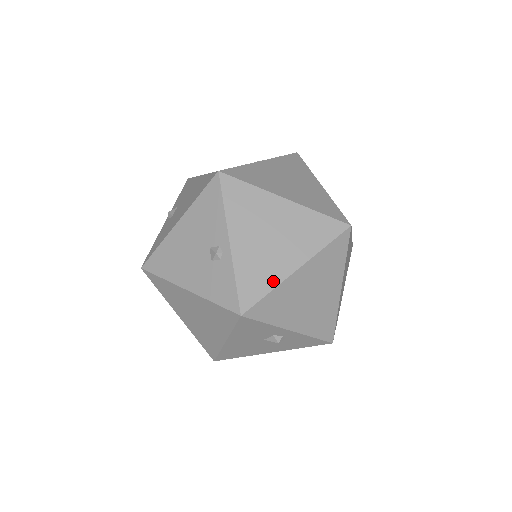
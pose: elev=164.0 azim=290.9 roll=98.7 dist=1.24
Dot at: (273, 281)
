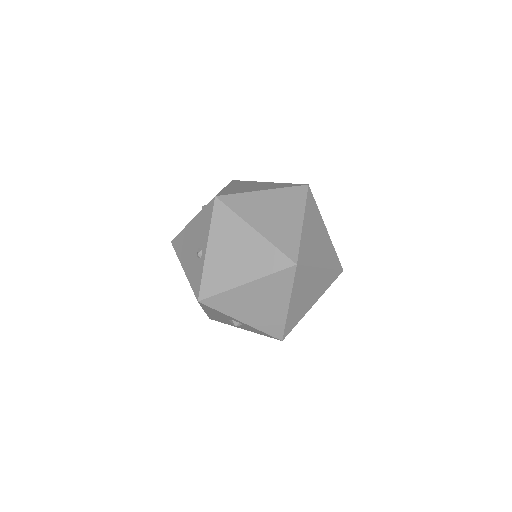
Dot at: (226, 286)
